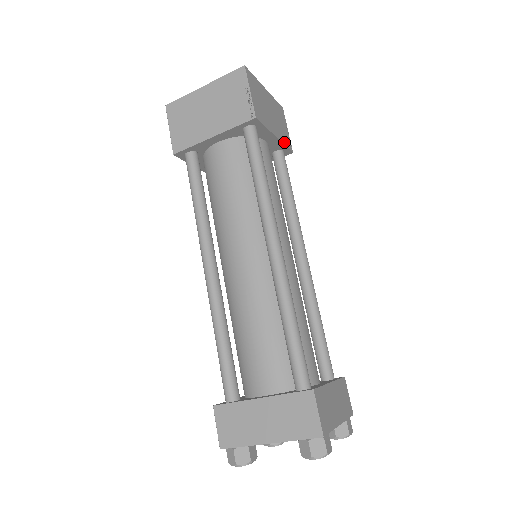
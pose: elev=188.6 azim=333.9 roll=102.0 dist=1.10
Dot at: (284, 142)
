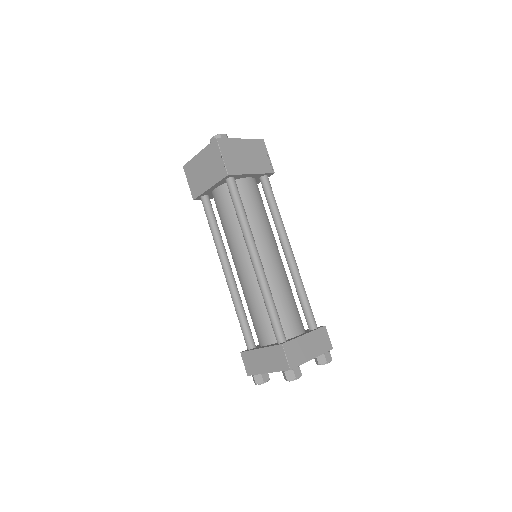
Dot at: (263, 171)
